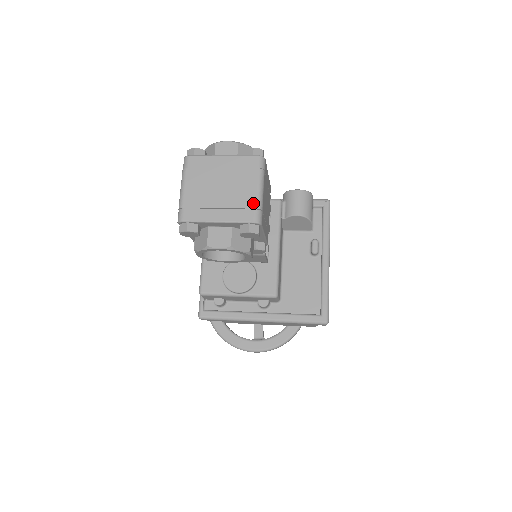
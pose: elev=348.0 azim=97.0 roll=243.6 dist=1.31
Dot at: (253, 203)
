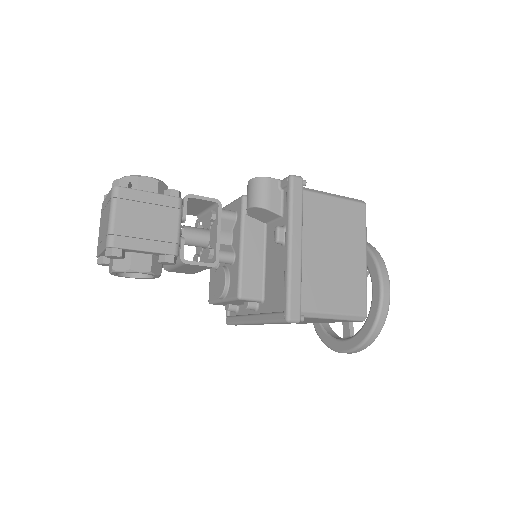
Dot at: (107, 230)
